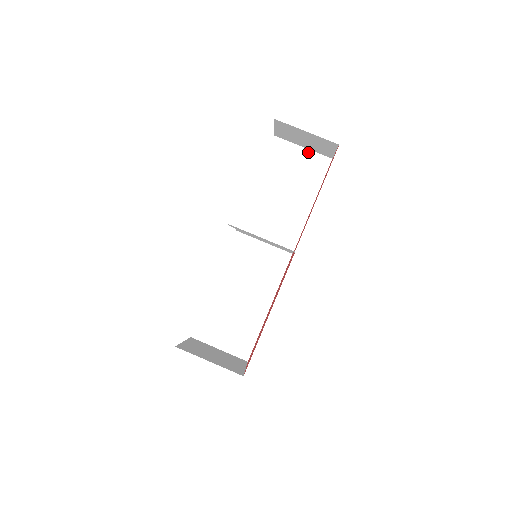
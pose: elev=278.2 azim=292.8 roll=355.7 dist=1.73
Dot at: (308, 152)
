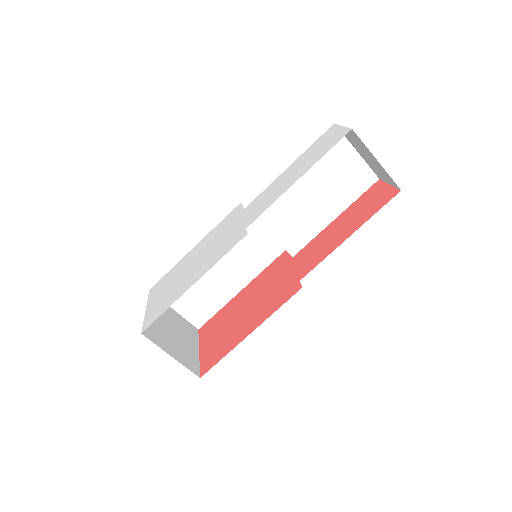
Dot at: (360, 160)
